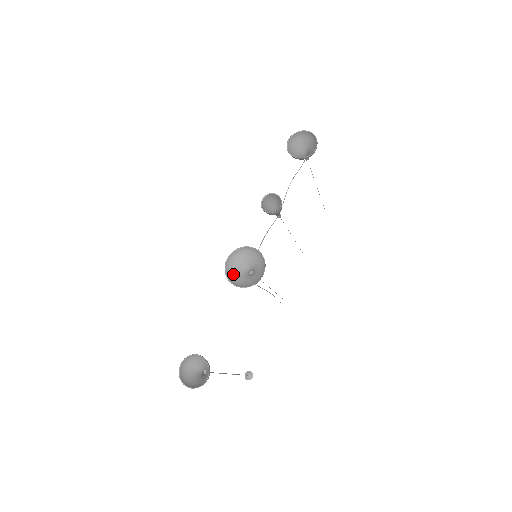
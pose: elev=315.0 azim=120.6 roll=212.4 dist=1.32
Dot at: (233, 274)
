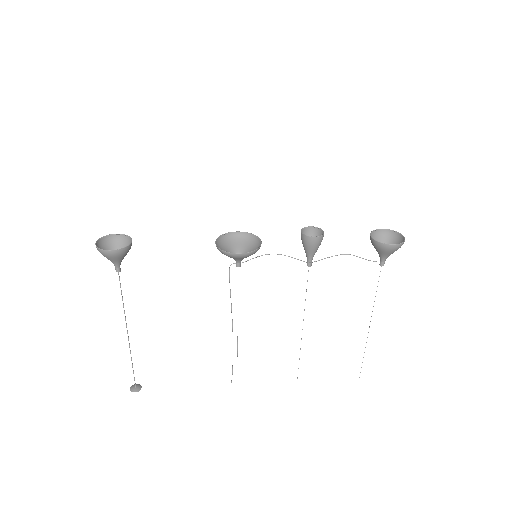
Dot at: (227, 244)
